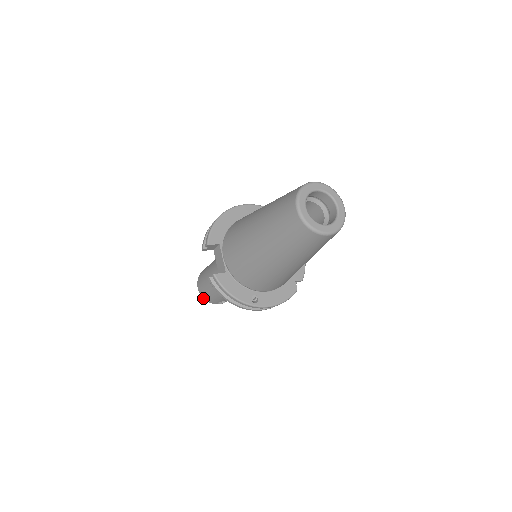
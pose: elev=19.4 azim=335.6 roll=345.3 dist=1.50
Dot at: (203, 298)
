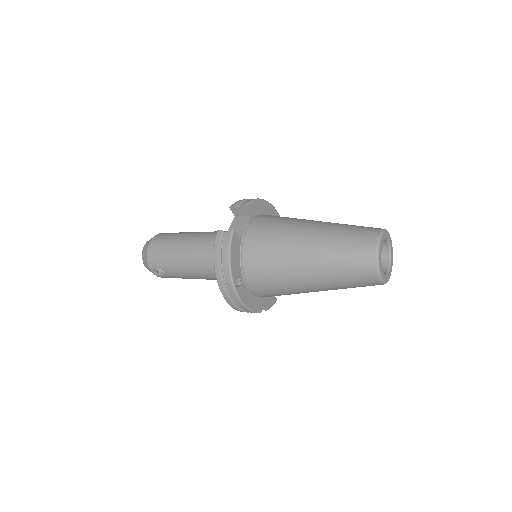
Dot at: (147, 252)
